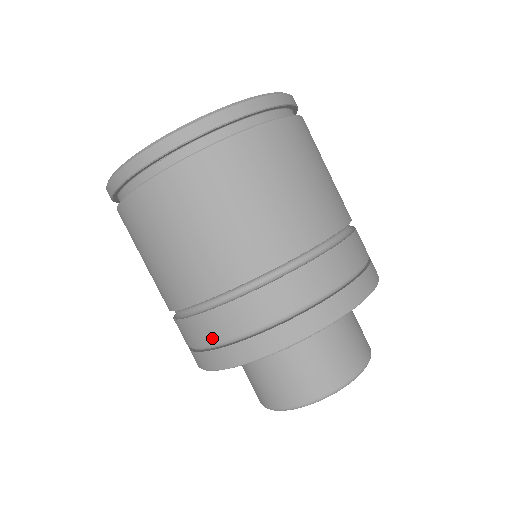
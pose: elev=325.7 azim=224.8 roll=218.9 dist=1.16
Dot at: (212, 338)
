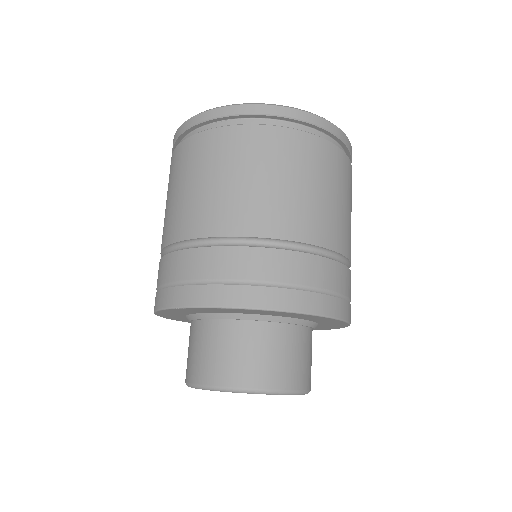
Dot at: (167, 277)
